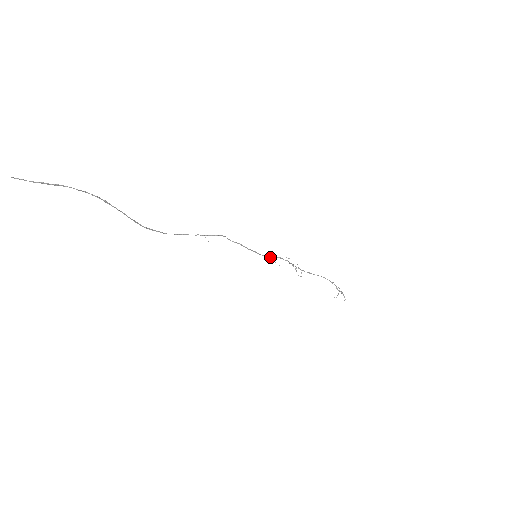
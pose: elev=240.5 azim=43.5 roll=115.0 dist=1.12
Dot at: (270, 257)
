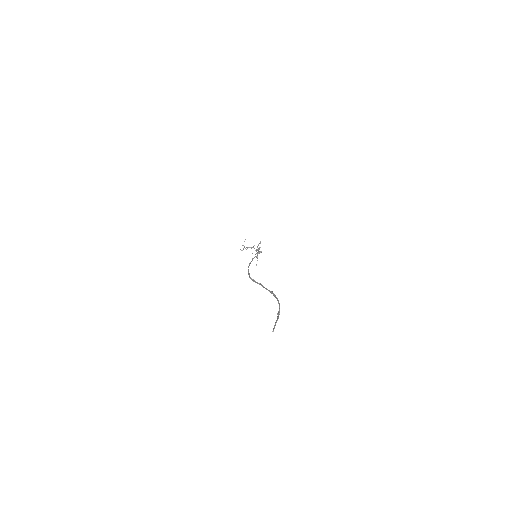
Dot at: (259, 252)
